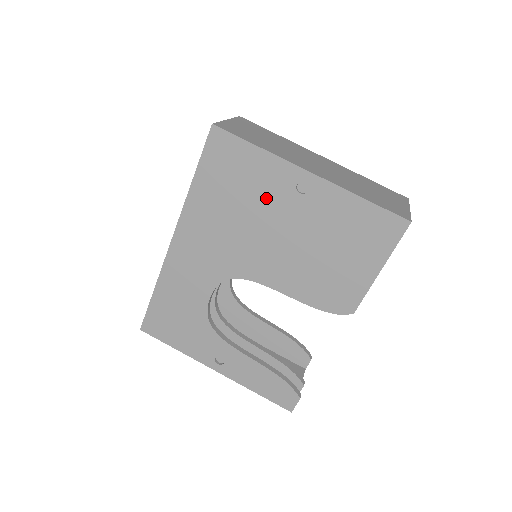
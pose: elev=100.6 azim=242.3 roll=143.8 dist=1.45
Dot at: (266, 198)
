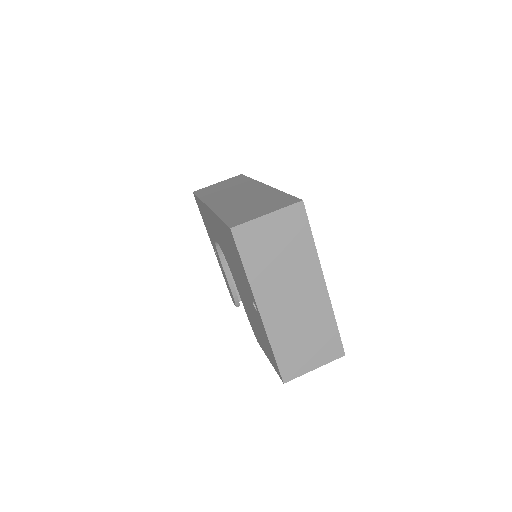
Dot at: (242, 279)
